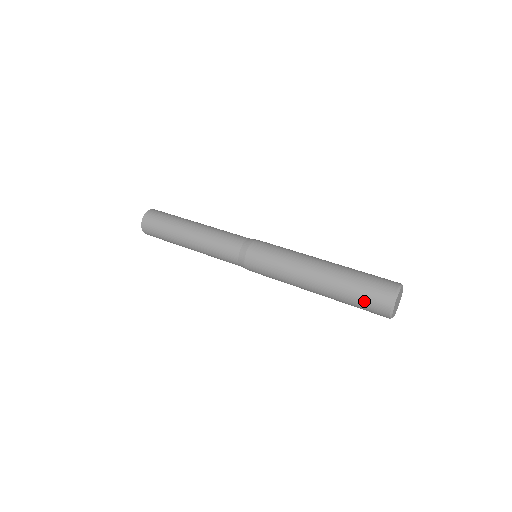
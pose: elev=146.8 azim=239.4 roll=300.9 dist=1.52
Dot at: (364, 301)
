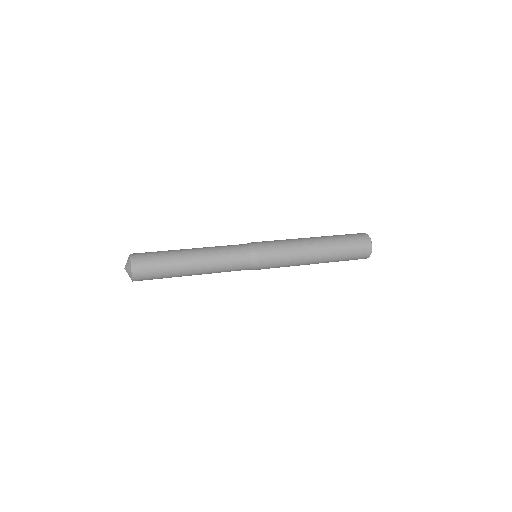
Dot at: (354, 243)
